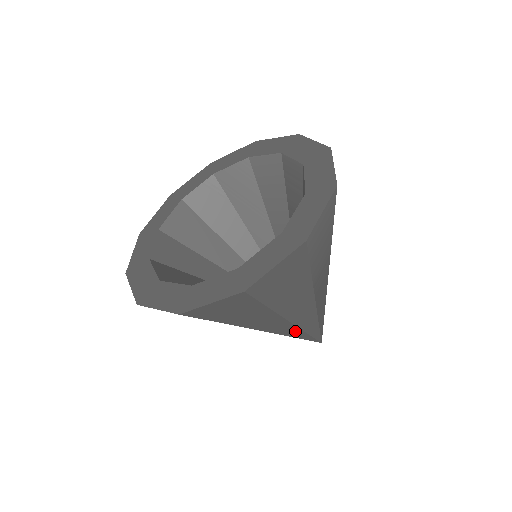
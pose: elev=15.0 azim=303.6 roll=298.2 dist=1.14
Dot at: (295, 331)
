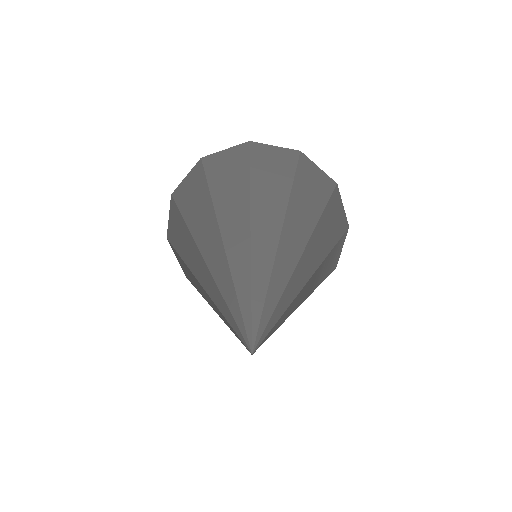
Dot at: (286, 270)
